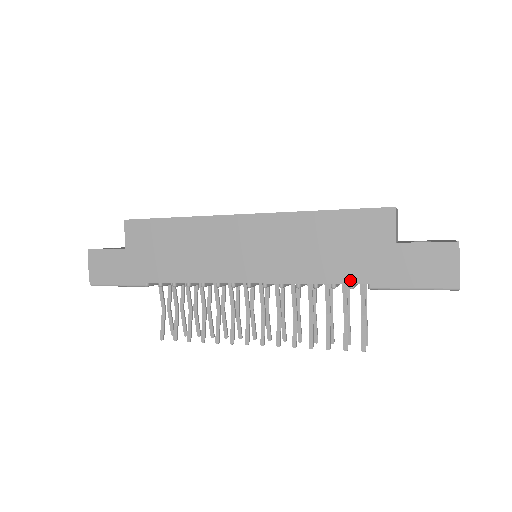
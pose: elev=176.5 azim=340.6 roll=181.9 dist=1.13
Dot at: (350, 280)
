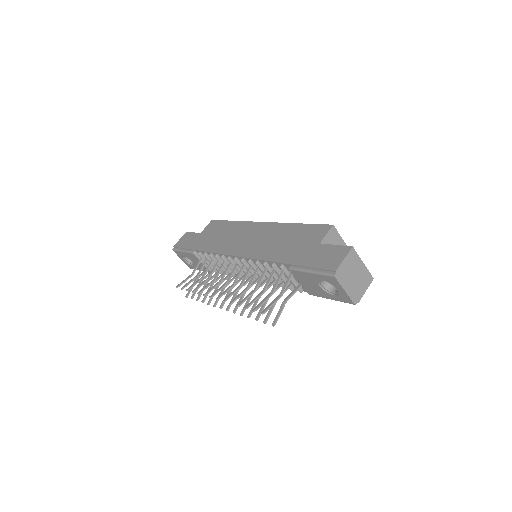
Dot at: (282, 261)
